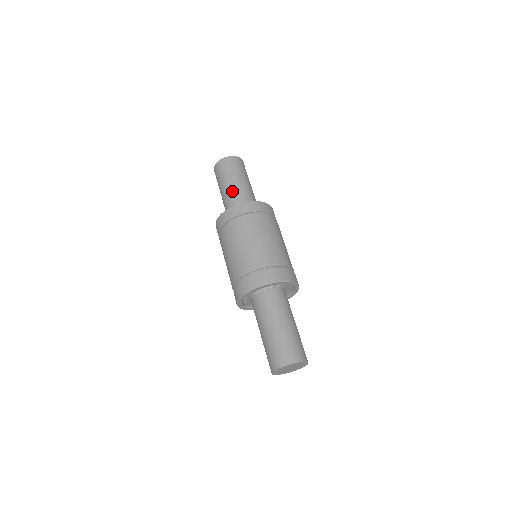
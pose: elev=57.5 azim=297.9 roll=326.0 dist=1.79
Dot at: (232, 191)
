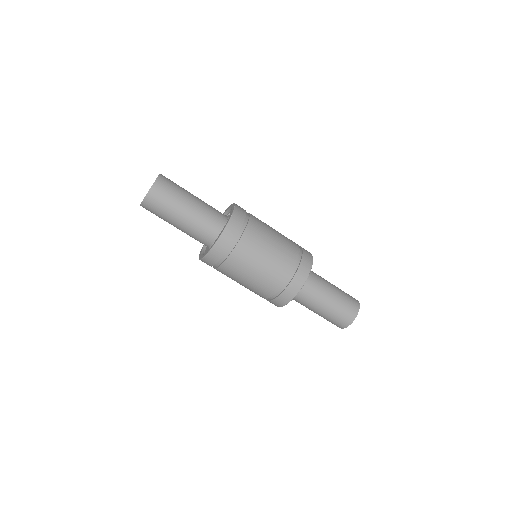
Dot at: (184, 231)
